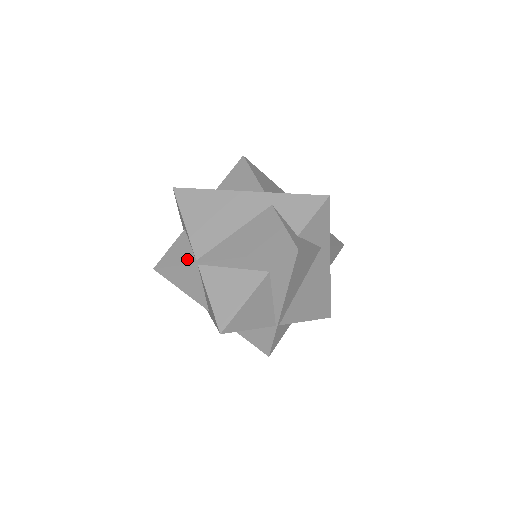
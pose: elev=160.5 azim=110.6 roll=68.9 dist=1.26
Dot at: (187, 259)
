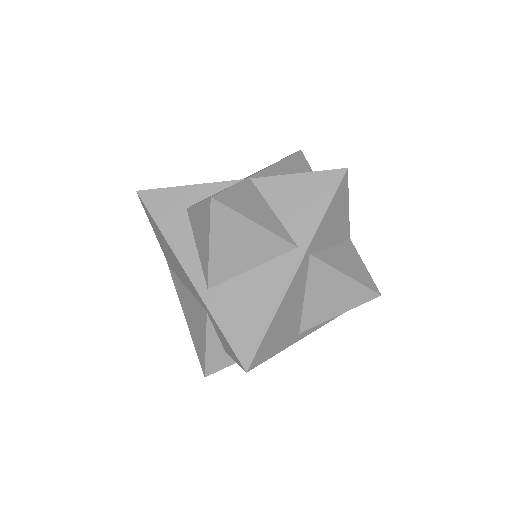
Dot at: occluded
